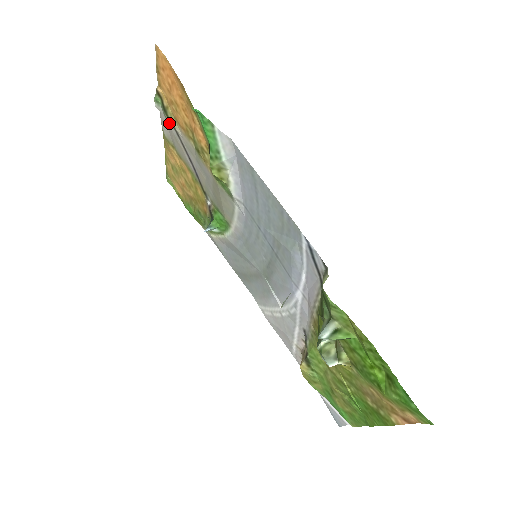
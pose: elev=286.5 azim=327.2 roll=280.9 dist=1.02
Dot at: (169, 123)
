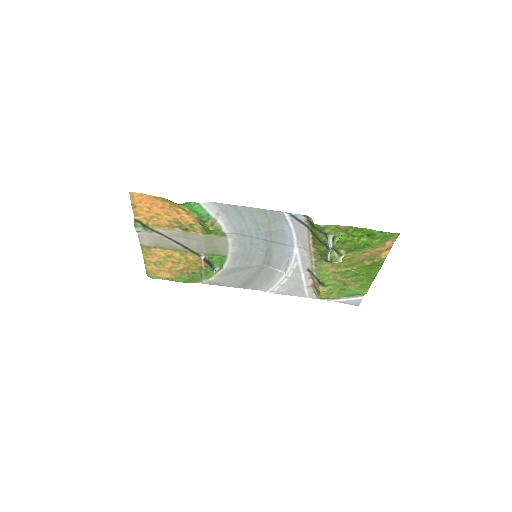
Dot at: (151, 232)
